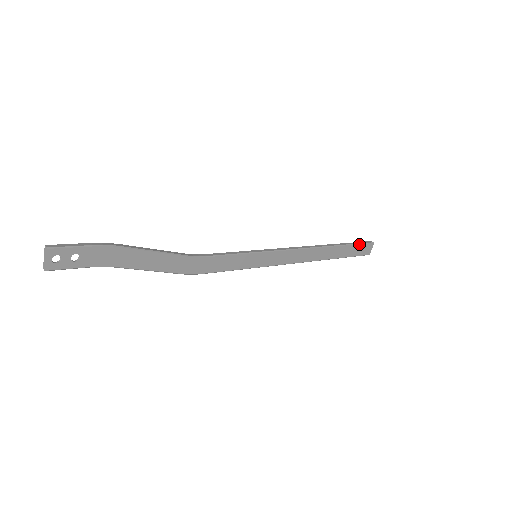
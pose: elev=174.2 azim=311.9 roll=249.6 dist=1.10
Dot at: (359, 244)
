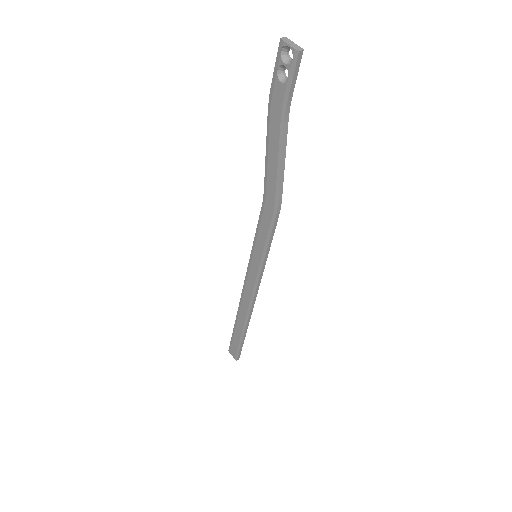
Dot at: occluded
